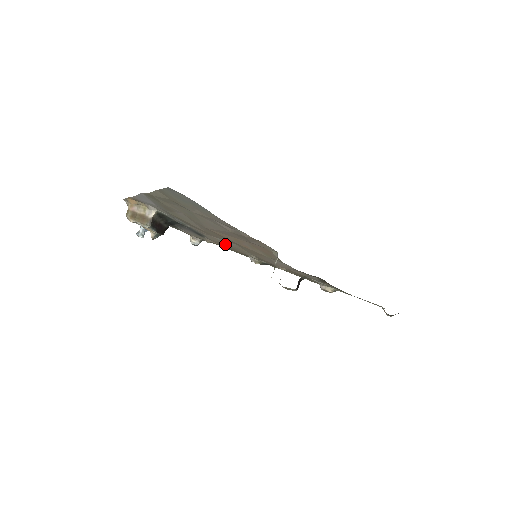
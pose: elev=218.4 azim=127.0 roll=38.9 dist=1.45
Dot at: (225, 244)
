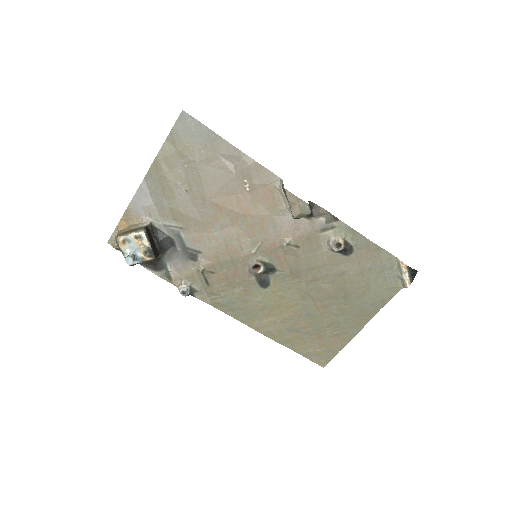
Dot at: (223, 244)
